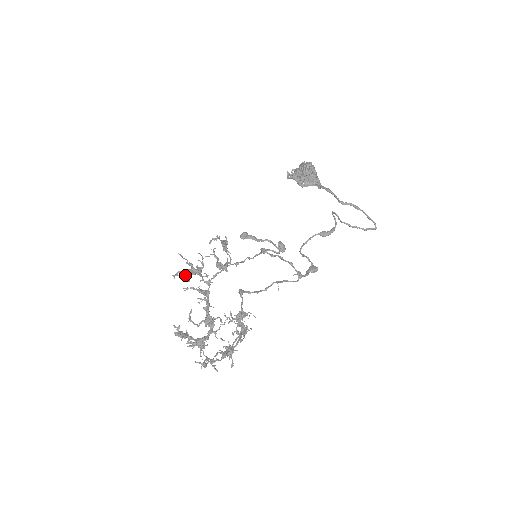
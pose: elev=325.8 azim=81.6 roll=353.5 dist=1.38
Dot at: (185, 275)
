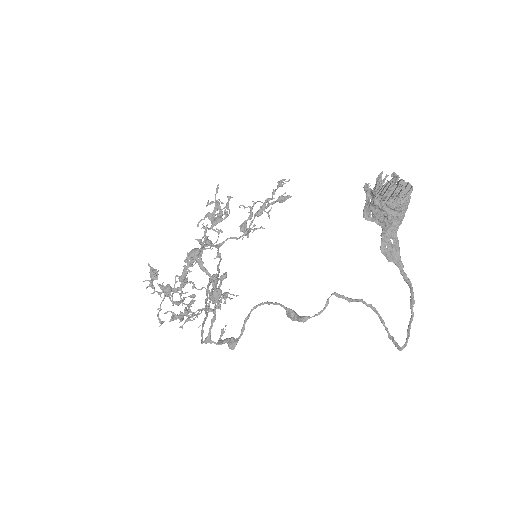
Dot at: (217, 210)
